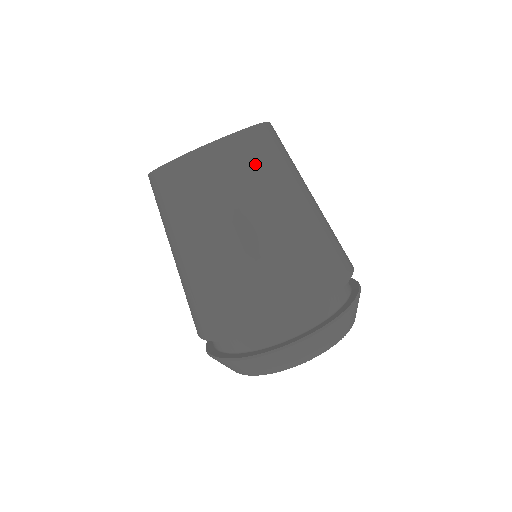
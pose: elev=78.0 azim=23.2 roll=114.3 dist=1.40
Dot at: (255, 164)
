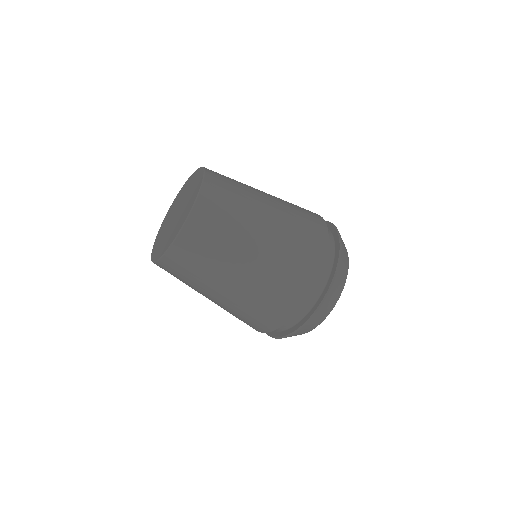
Dot at: (229, 188)
